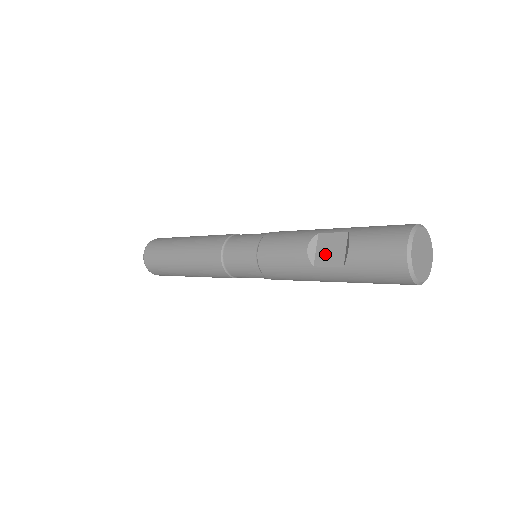
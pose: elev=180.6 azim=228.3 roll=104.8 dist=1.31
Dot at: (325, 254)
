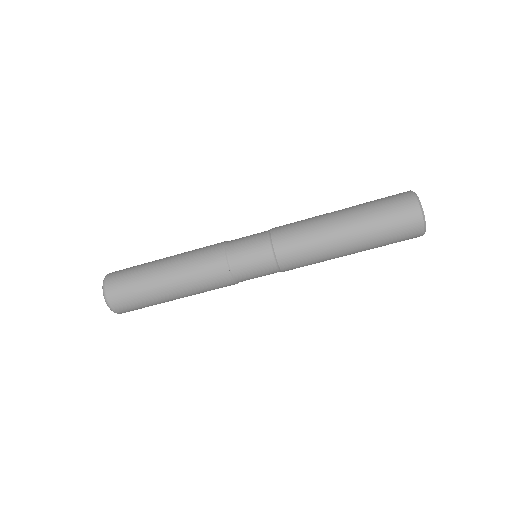
Dot at: occluded
